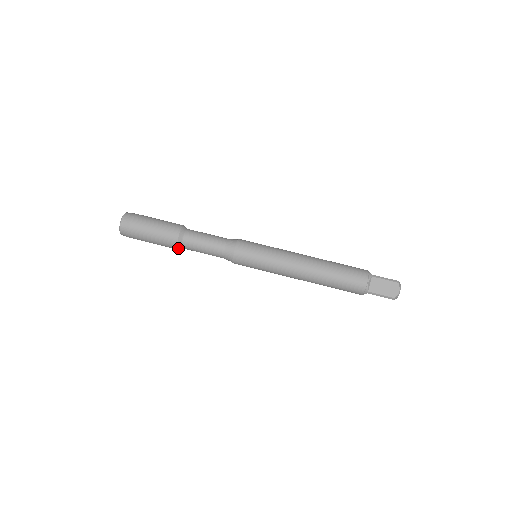
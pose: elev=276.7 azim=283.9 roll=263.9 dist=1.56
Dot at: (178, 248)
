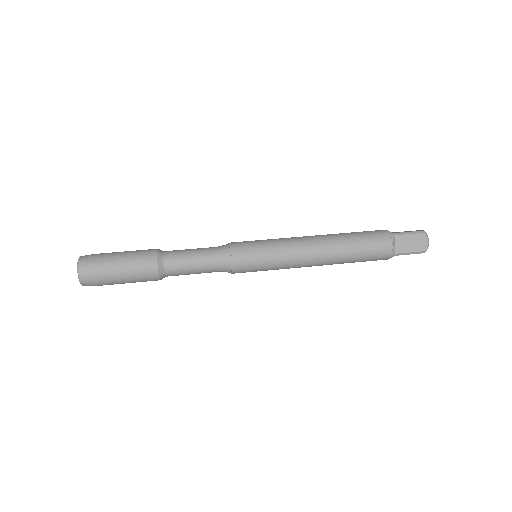
Dot at: (158, 260)
